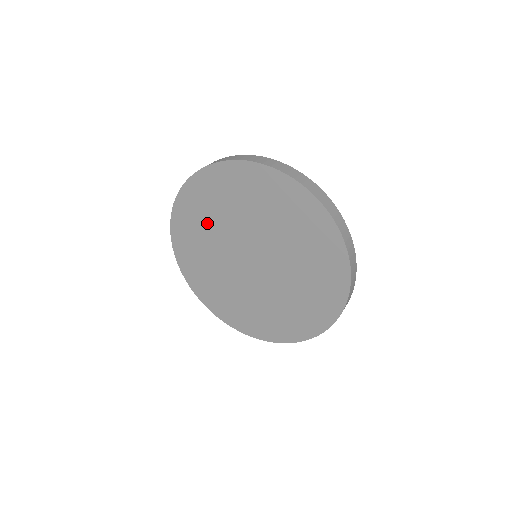
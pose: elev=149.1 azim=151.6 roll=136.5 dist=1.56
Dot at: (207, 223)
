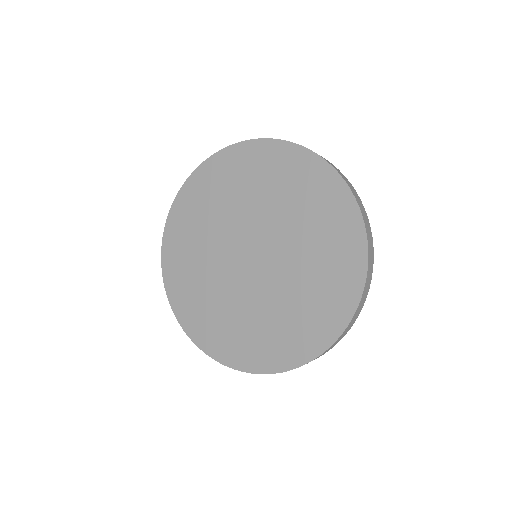
Dot at: (223, 199)
